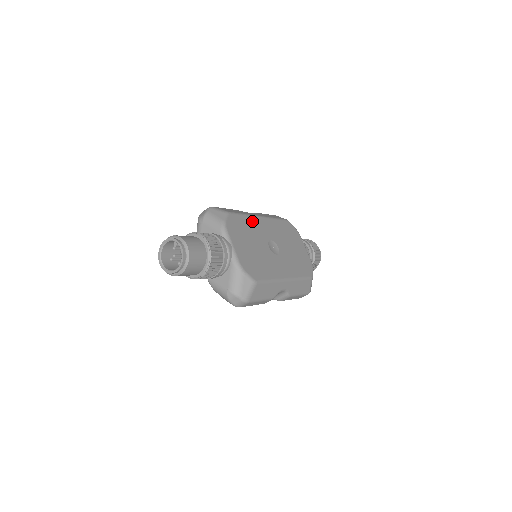
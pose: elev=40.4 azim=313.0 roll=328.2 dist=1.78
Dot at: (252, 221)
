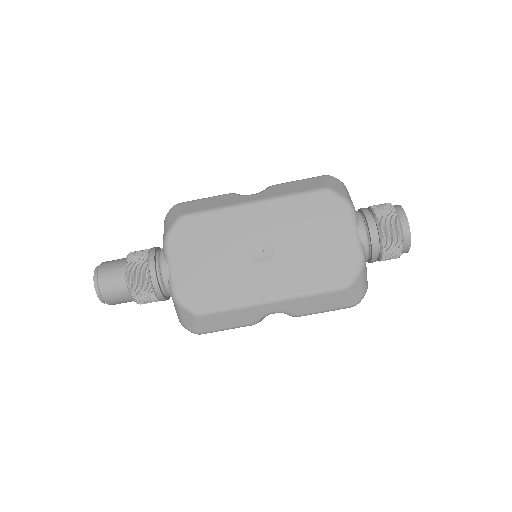
Dot at: (228, 217)
